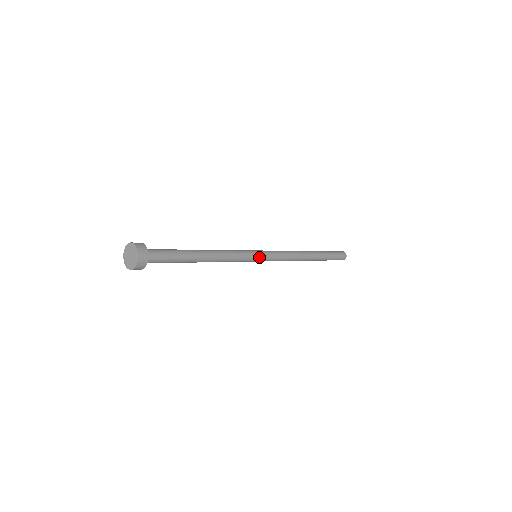
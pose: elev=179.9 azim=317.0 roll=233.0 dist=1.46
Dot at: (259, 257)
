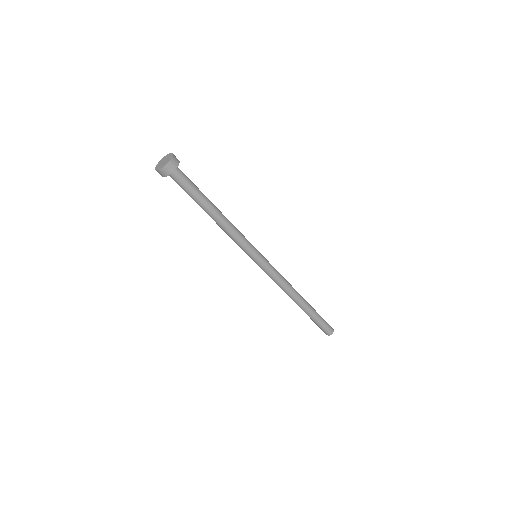
Dot at: (259, 254)
